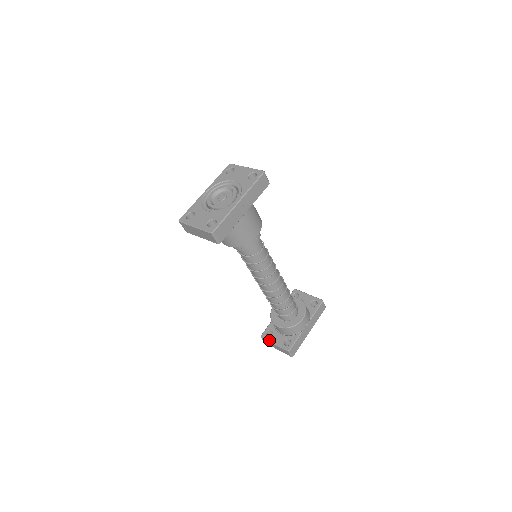
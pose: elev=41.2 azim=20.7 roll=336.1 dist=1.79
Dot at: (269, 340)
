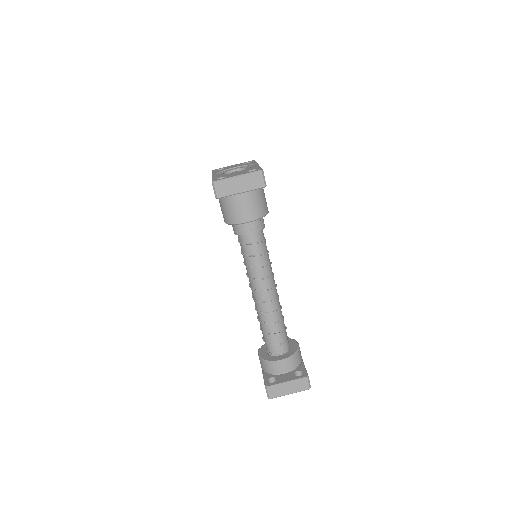
Dot at: (278, 383)
